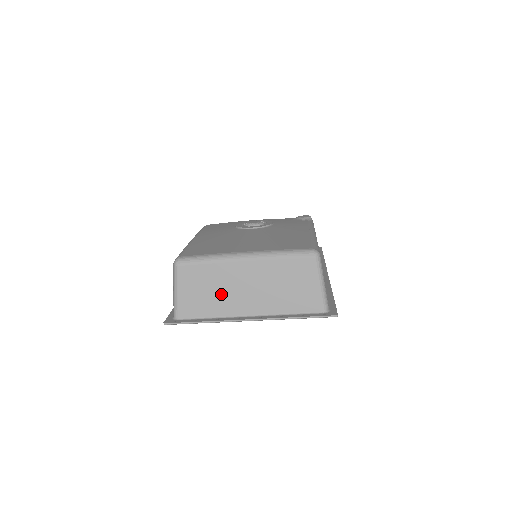
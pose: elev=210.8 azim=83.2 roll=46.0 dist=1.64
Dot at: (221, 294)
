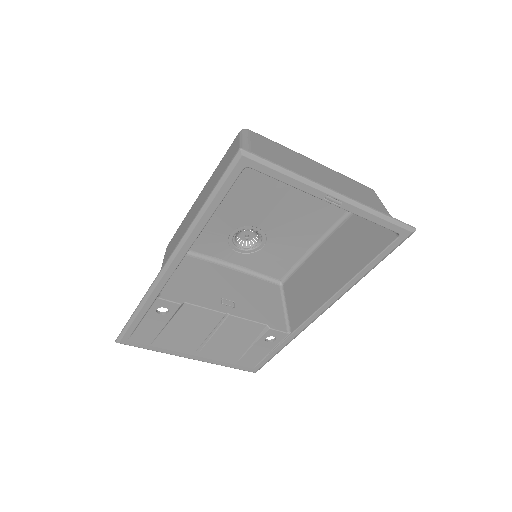
Dot at: (298, 169)
